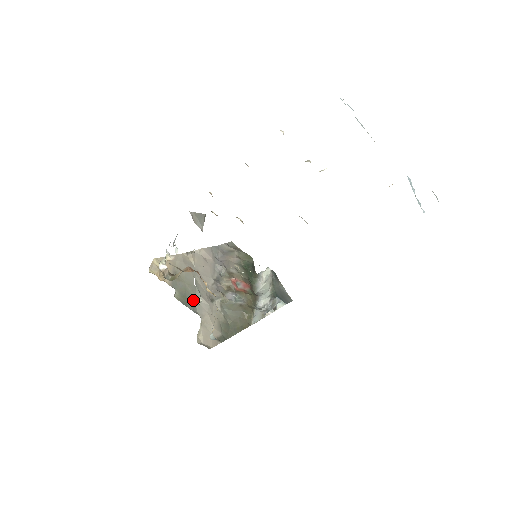
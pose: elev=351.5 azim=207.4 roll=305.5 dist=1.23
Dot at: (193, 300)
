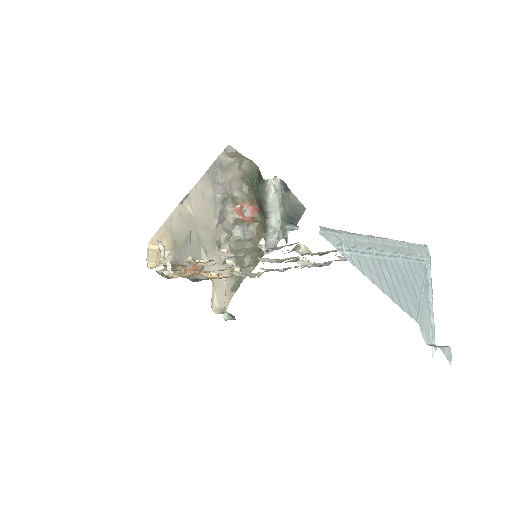
Dot at: occluded
